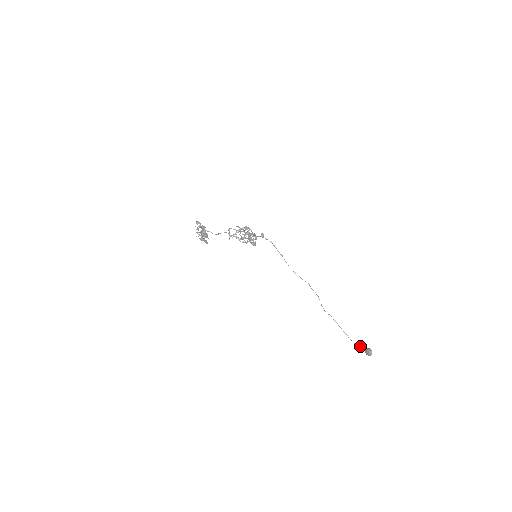
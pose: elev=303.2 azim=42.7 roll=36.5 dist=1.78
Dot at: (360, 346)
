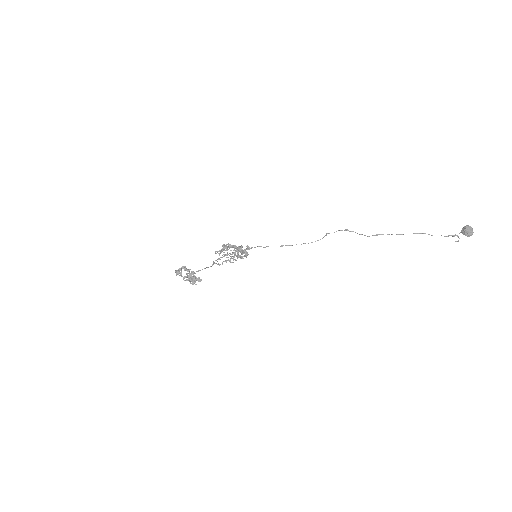
Dot at: (452, 235)
